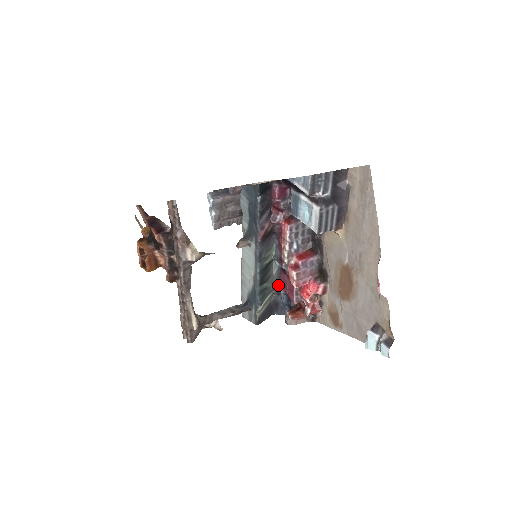
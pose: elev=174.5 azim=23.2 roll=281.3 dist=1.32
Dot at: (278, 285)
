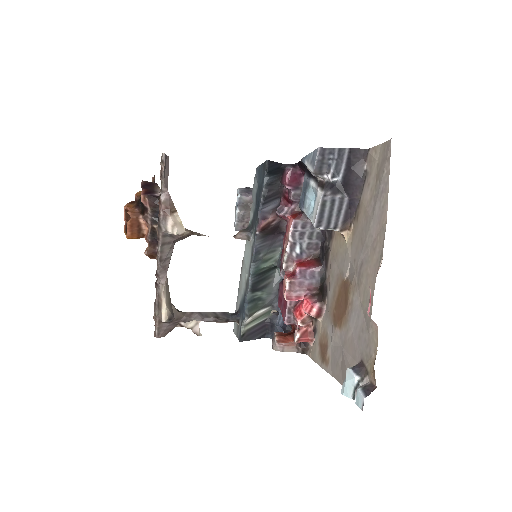
Dot at: occluded
